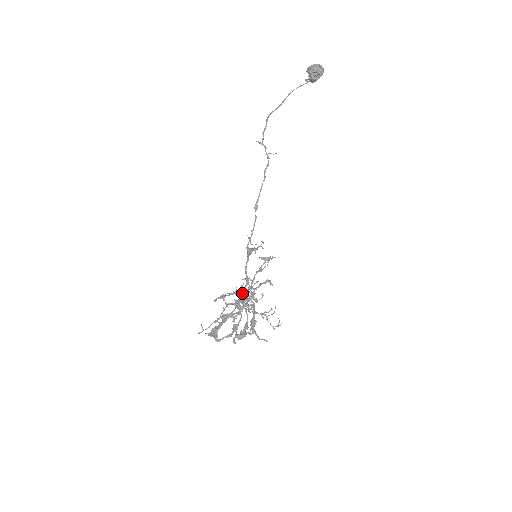
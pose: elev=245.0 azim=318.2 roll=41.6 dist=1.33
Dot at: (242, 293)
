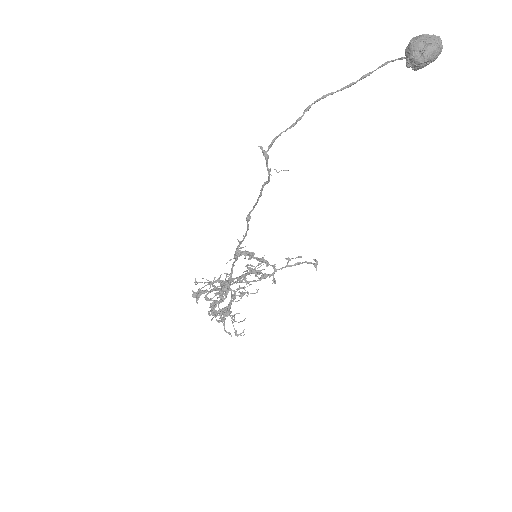
Dot at: occluded
